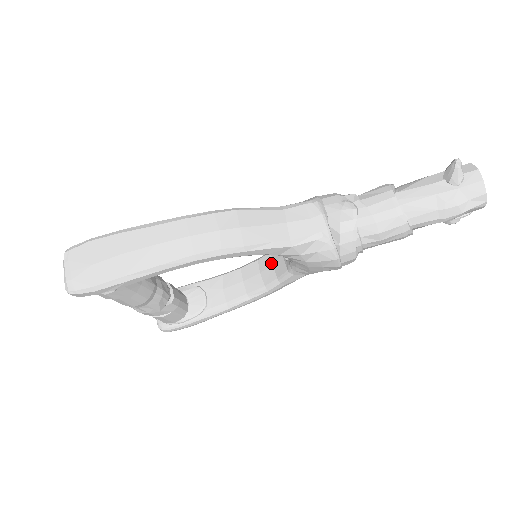
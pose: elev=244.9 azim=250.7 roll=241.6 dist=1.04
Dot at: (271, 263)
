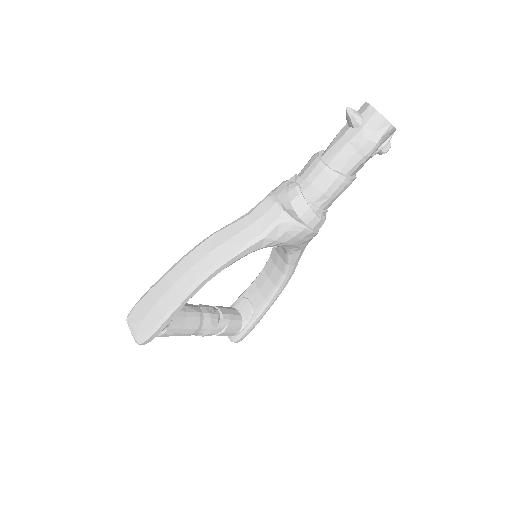
Dot at: (277, 254)
